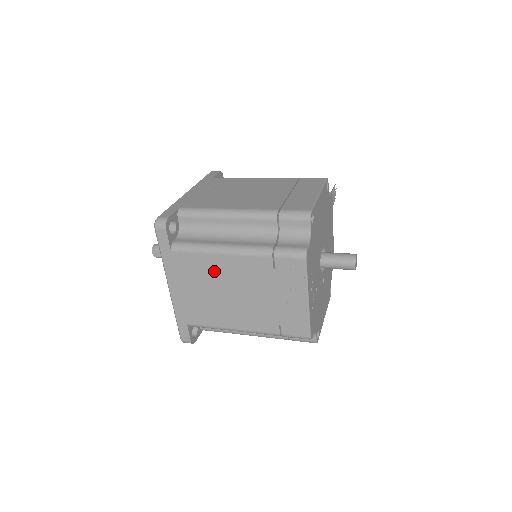
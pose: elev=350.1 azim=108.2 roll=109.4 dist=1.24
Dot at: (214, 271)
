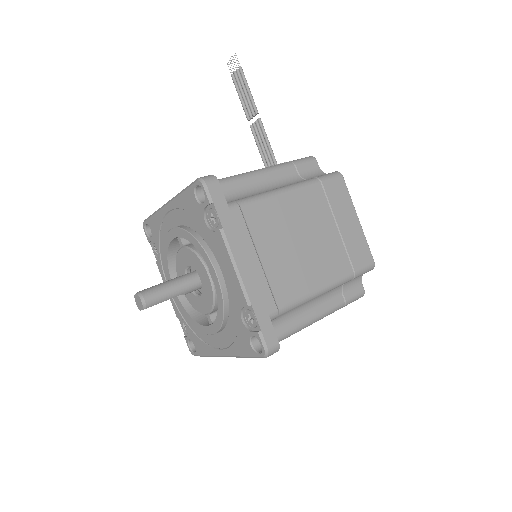
Dot at: occluded
